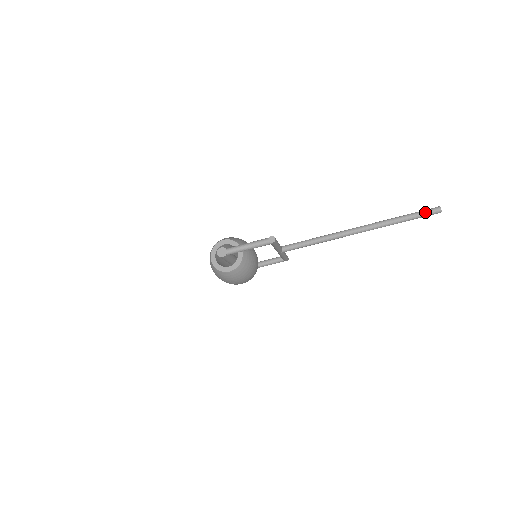
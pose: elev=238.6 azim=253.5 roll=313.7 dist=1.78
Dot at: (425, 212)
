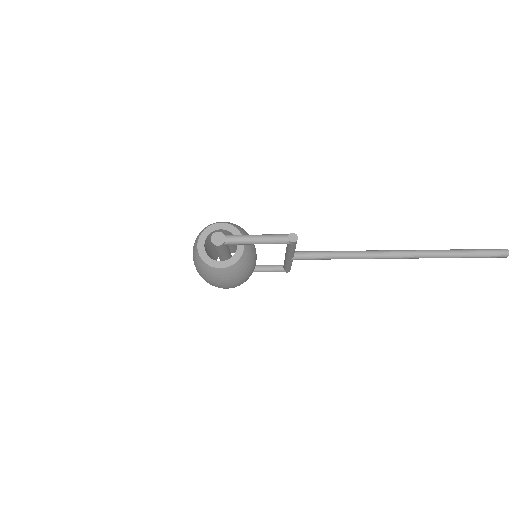
Dot at: (488, 252)
